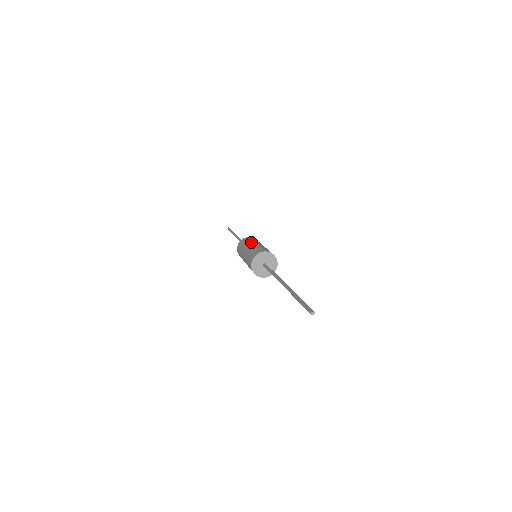
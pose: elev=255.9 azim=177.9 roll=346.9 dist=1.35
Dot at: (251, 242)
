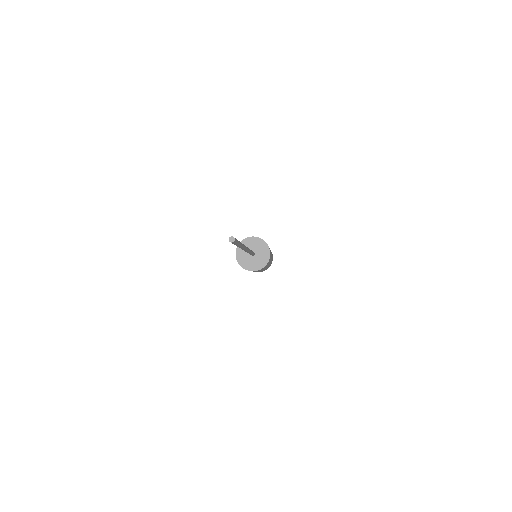
Dot at: occluded
